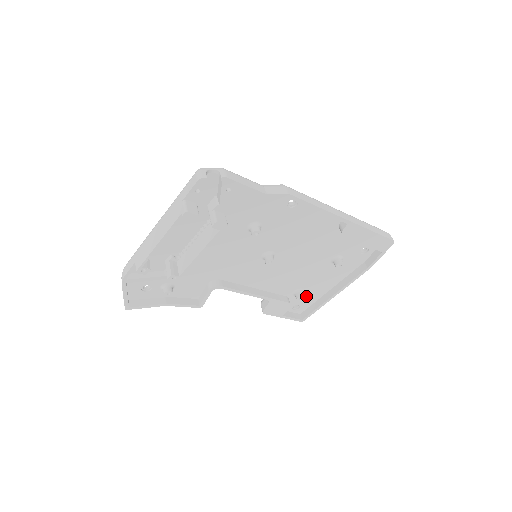
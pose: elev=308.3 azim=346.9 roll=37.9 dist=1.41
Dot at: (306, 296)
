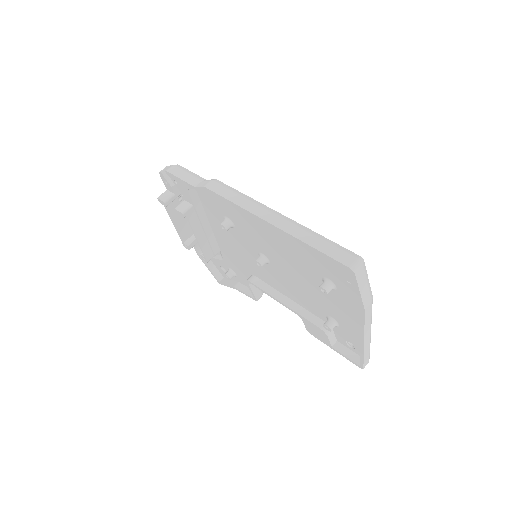
Dot at: (347, 331)
